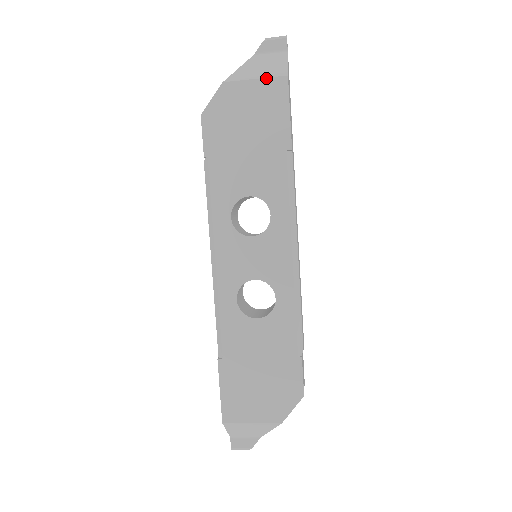
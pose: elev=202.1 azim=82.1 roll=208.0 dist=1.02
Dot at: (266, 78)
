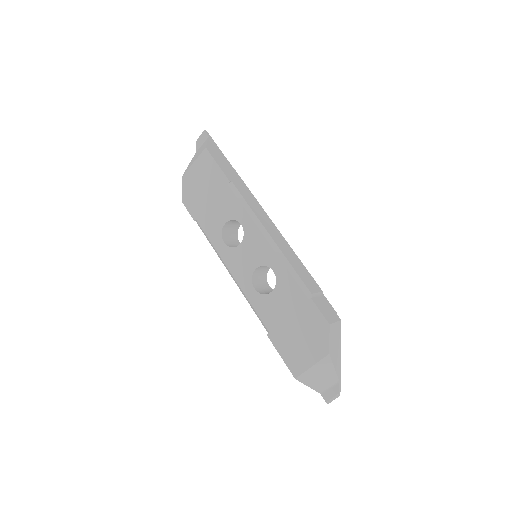
Dot at: (198, 158)
